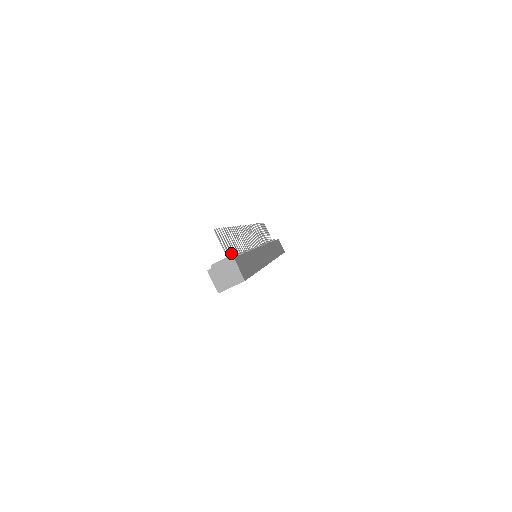
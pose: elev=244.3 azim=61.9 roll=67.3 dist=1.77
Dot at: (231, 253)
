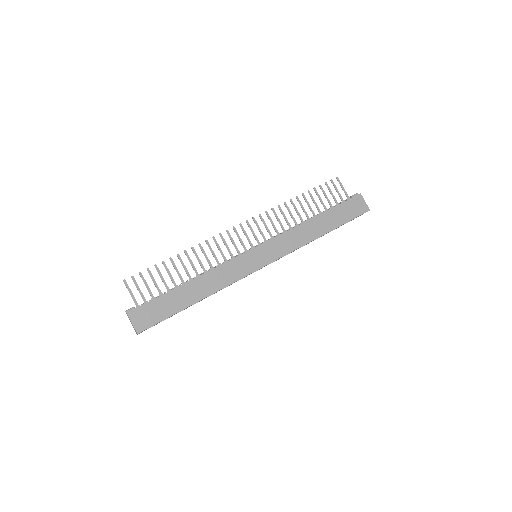
Dot at: (151, 295)
